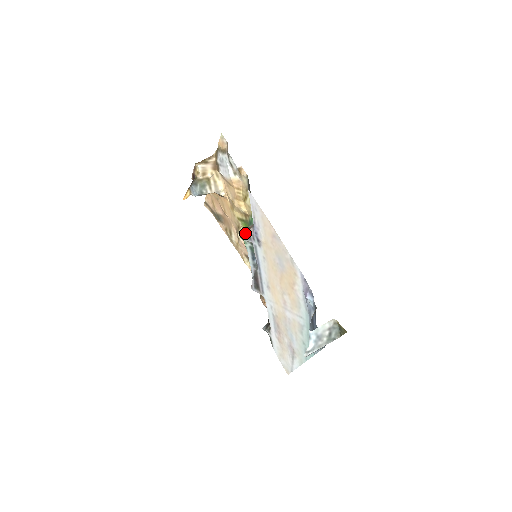
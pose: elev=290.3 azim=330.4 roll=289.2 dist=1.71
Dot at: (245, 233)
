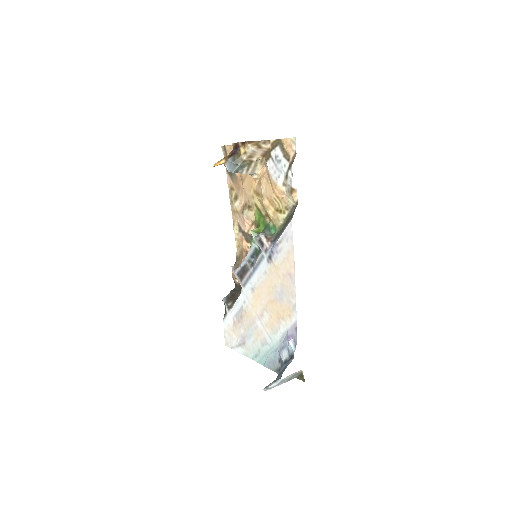
Dot at: (259, 237)
